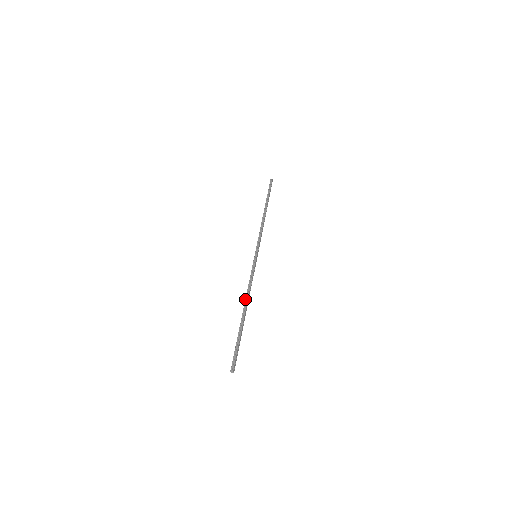
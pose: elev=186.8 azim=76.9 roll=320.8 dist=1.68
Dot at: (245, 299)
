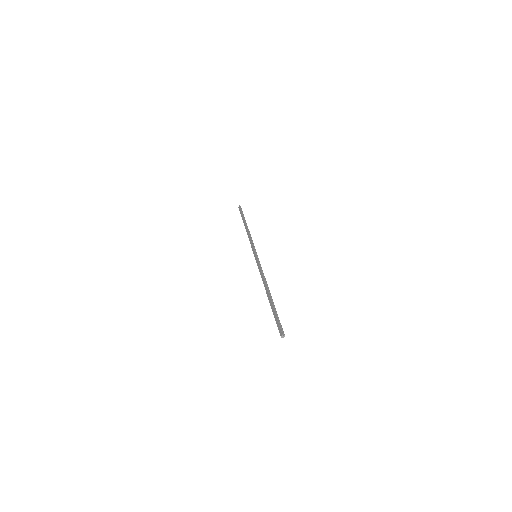
Dot at: (266, 284)
